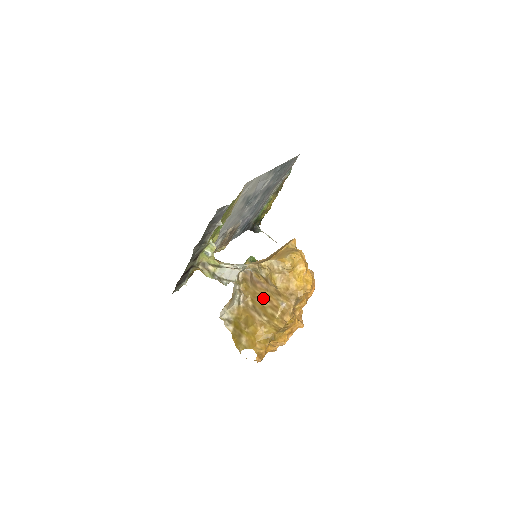
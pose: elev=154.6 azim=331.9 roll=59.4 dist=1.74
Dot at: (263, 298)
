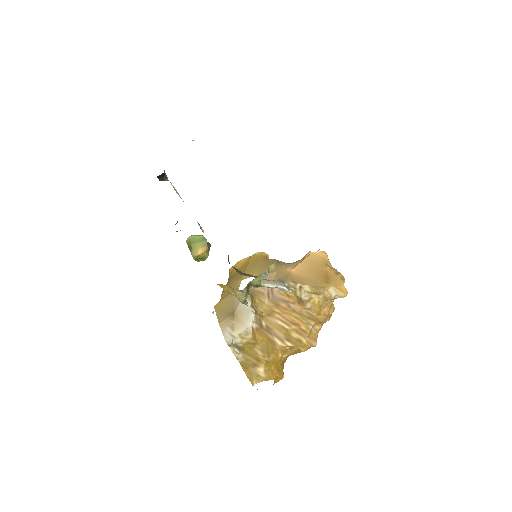
Dot at: (286, 320)
